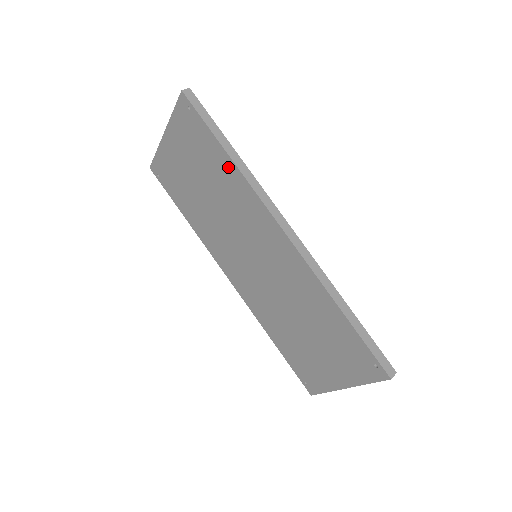
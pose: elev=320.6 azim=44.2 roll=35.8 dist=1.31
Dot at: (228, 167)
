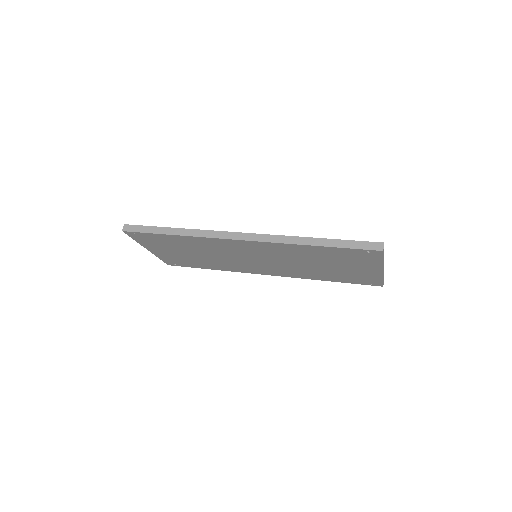
Dot at: (183, 239)
